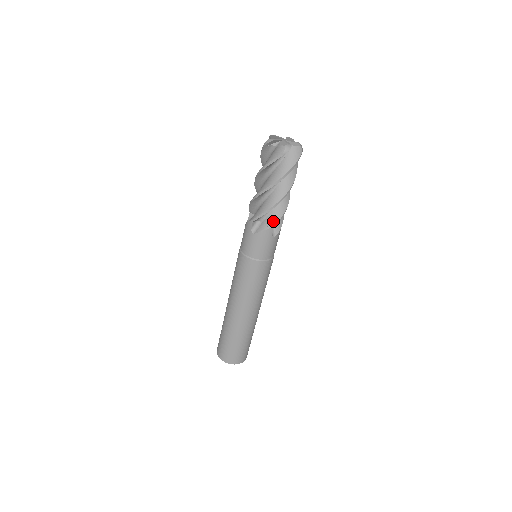
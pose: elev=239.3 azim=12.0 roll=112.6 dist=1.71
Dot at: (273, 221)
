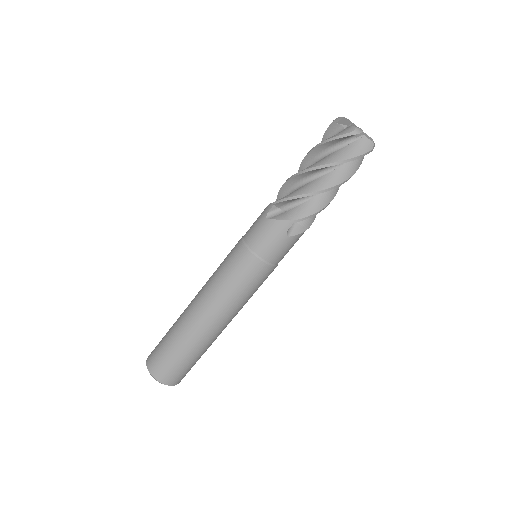
Dot at: (310, 221)
